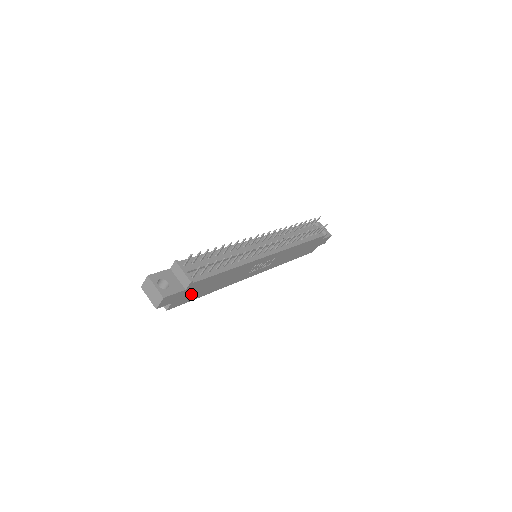
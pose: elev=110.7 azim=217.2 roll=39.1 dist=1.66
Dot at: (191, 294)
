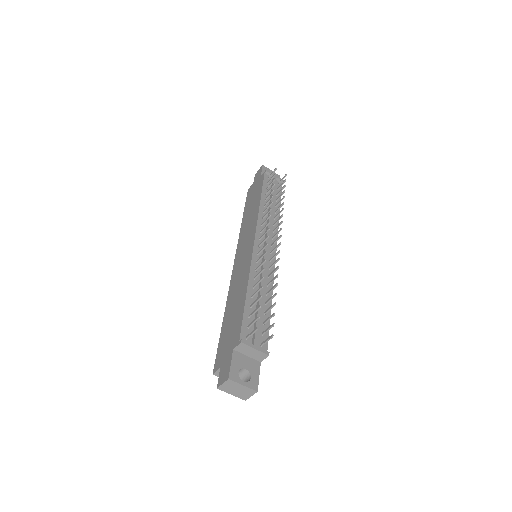
Dot at: occluded
